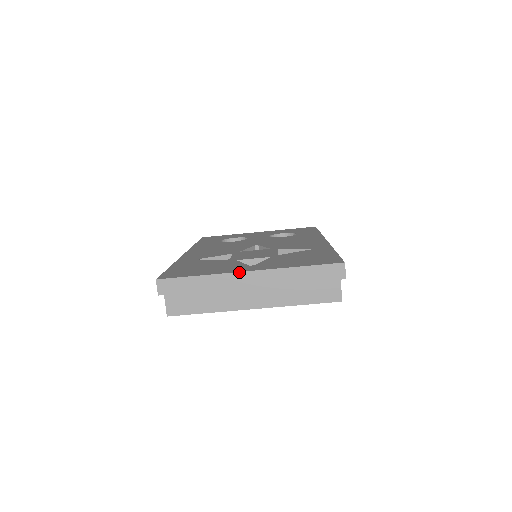
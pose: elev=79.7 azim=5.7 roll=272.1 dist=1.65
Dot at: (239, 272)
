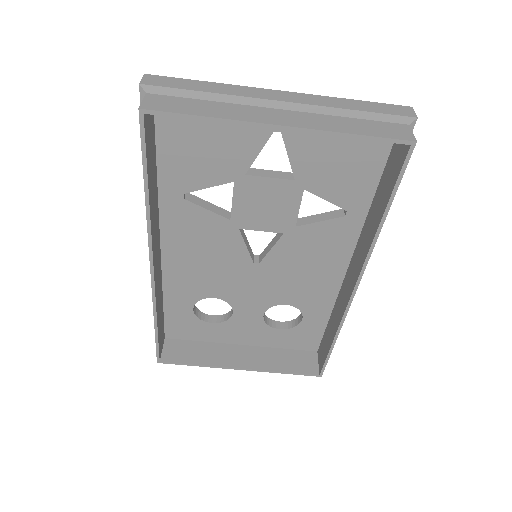
Dot at: (266, 89)
